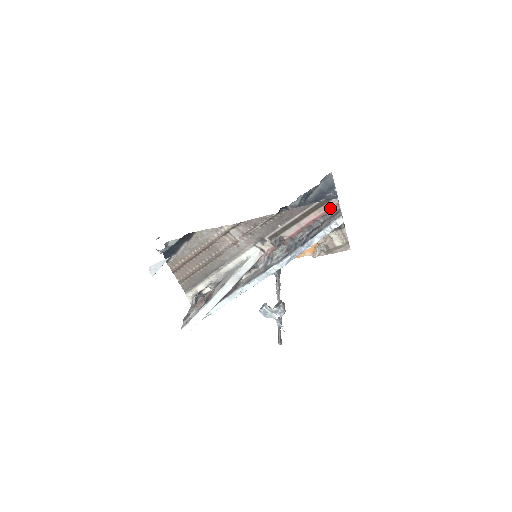
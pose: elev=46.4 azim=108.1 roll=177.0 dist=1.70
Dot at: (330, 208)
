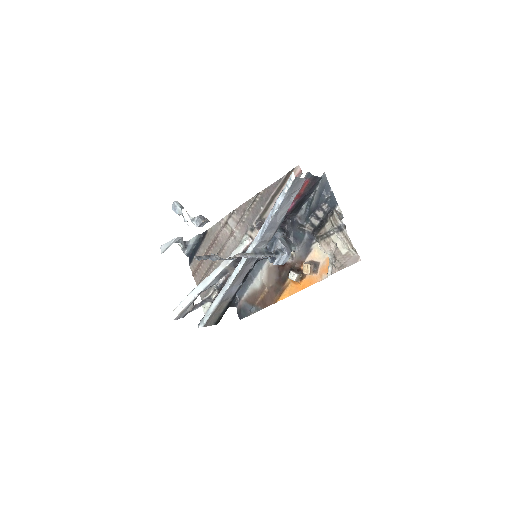
Dot at: occluded
